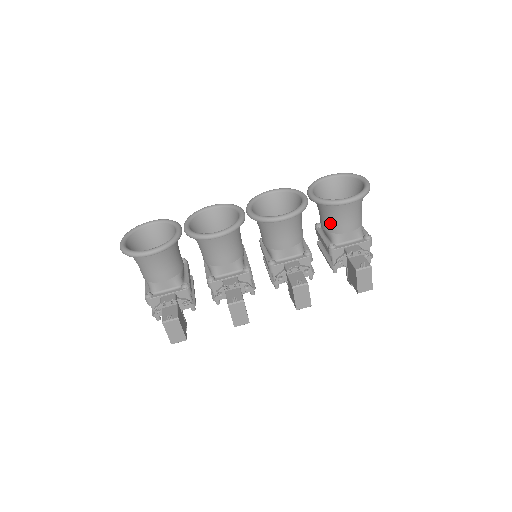
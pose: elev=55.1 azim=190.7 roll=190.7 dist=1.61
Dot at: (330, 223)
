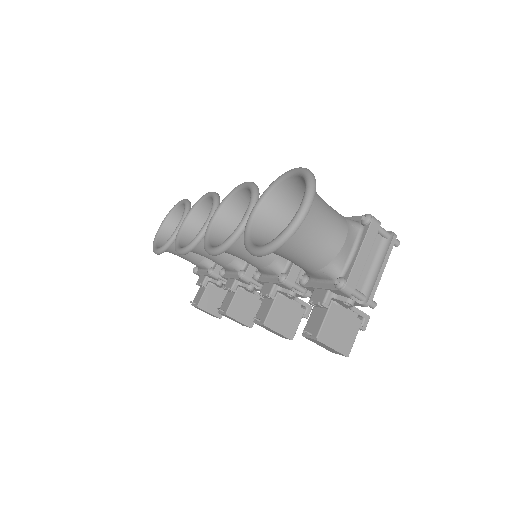
Dot at: occluded
